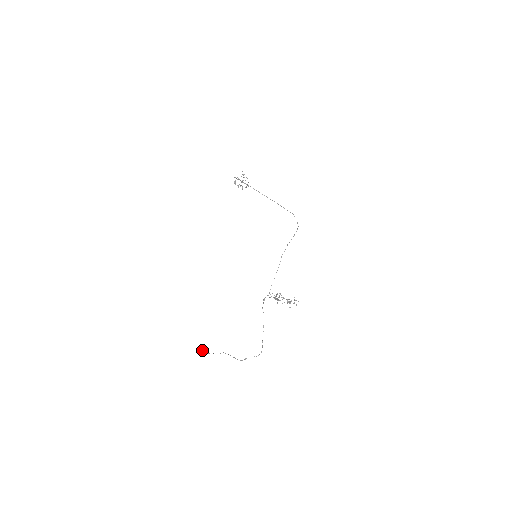
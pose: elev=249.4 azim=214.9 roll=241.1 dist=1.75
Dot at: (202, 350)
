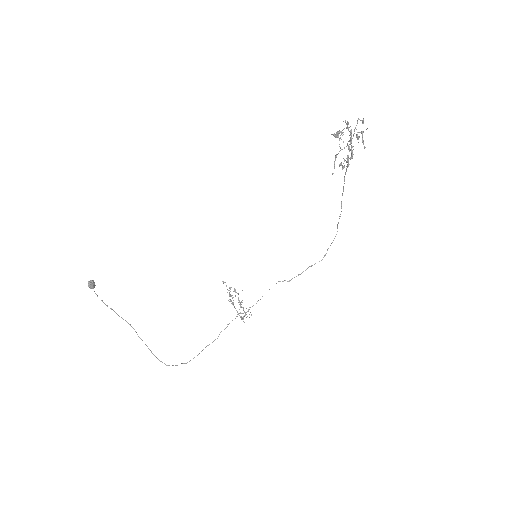
Dot at: occluded
